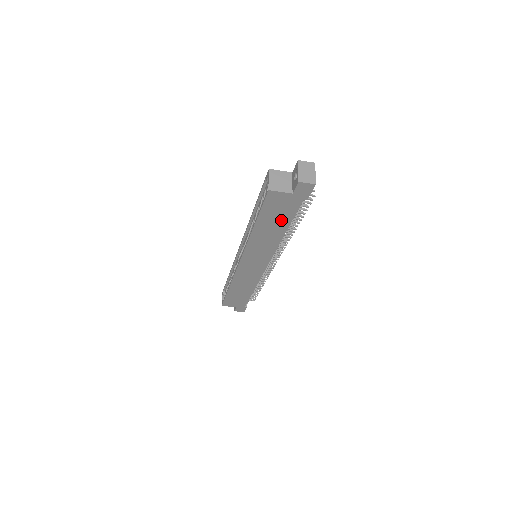
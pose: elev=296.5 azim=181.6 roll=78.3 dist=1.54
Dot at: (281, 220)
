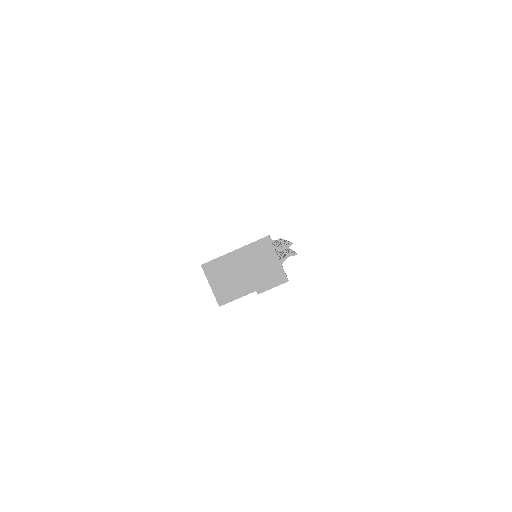
Dot at: occluded
